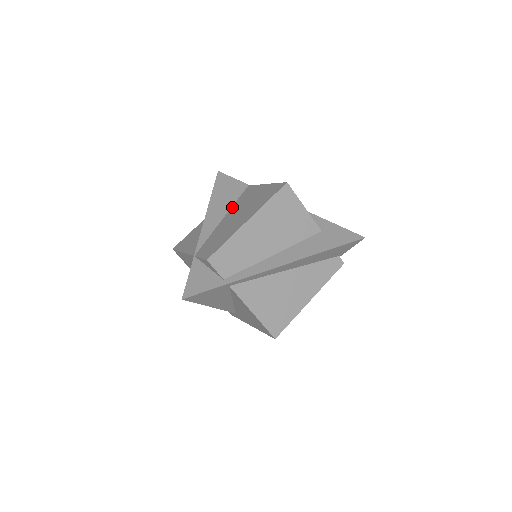
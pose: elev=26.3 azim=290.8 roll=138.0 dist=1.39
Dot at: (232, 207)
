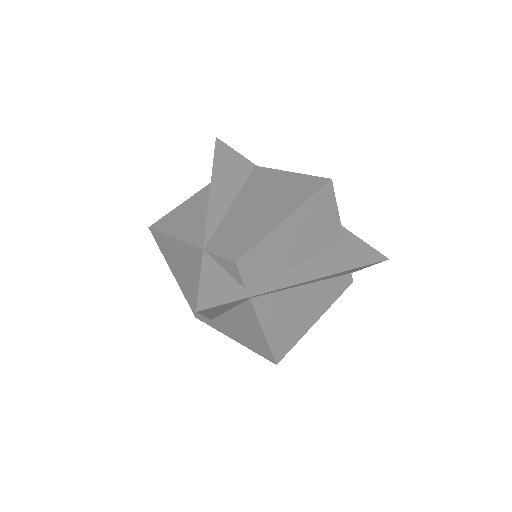
Dot at: (242, 190)
